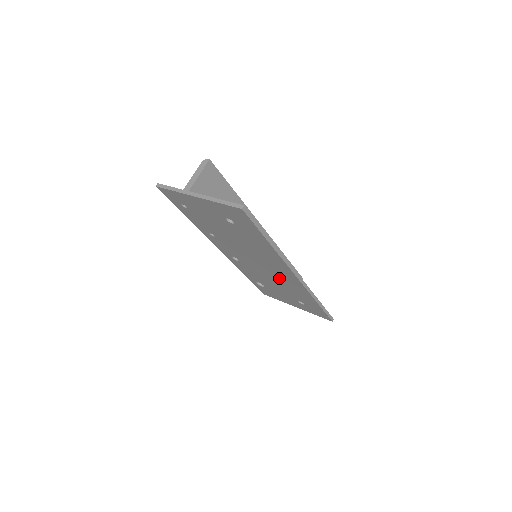
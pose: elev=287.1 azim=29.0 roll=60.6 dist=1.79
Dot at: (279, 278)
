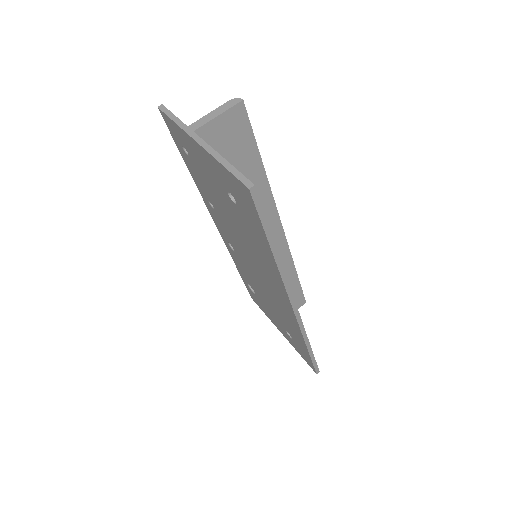
Dot at: (273, 296)
